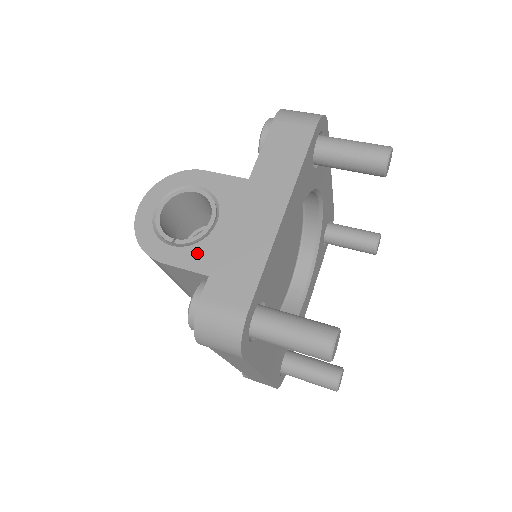
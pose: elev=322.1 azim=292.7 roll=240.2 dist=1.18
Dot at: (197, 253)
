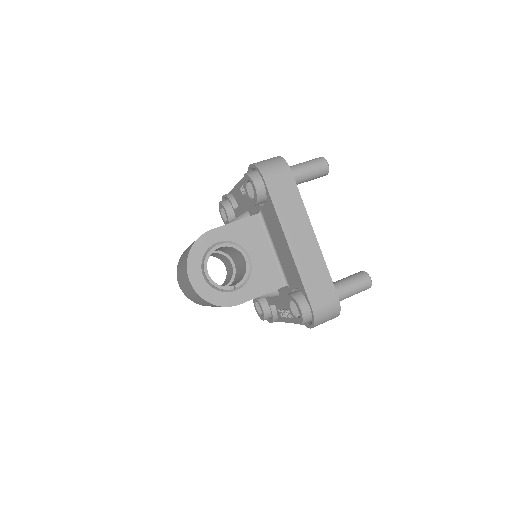
Dot at: (255, 284)
